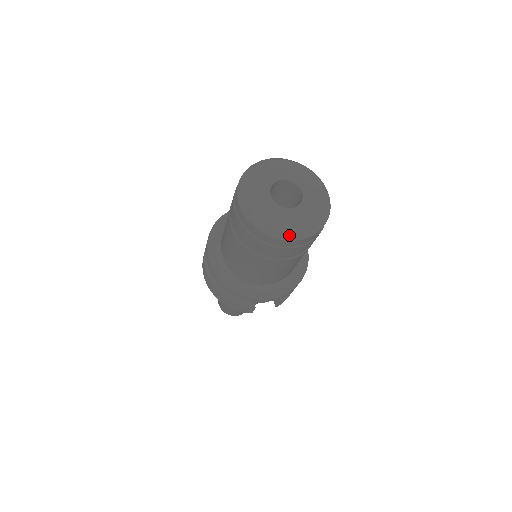
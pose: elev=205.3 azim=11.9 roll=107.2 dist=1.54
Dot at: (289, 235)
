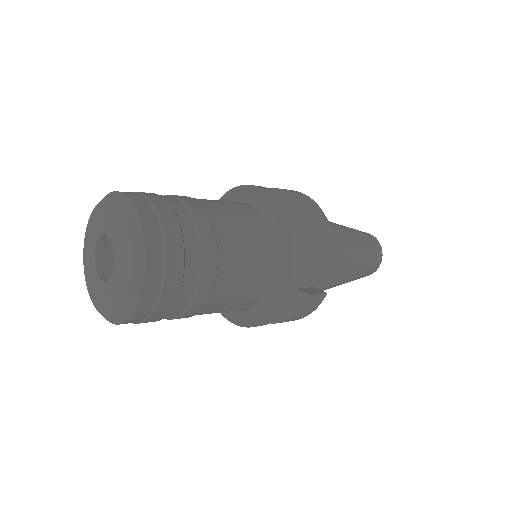
Dot at: (133, 293)
